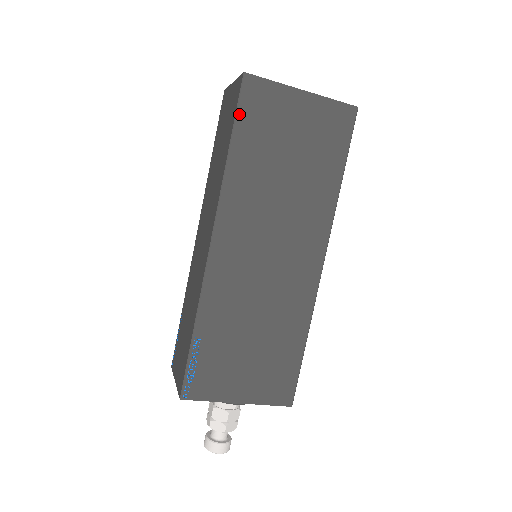
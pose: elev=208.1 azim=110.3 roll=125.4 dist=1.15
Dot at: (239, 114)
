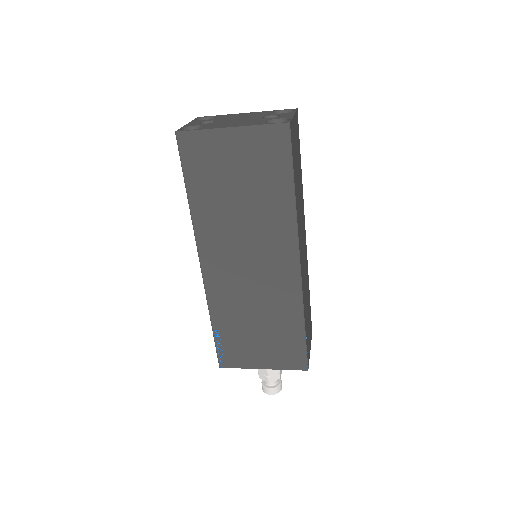
Dot at: (184, 167)
